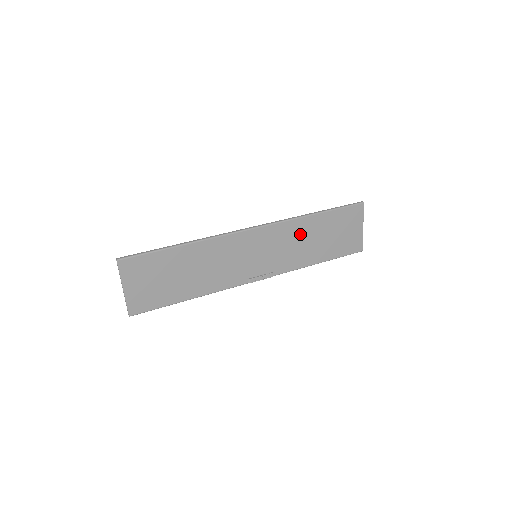
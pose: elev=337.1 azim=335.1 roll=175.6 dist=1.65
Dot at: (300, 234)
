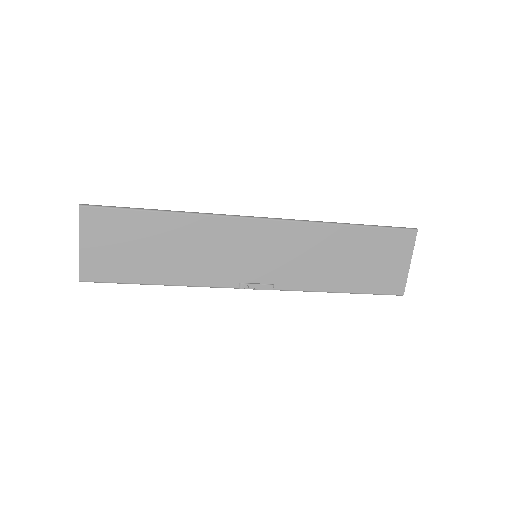
Dot at: (321, 245)
